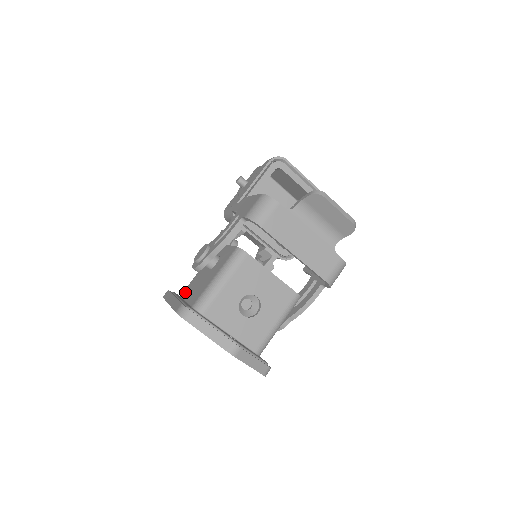
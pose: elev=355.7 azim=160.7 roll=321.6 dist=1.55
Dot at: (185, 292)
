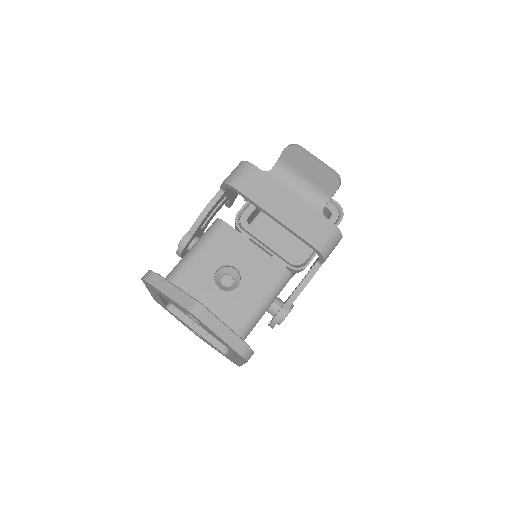
Dot at: occluded
